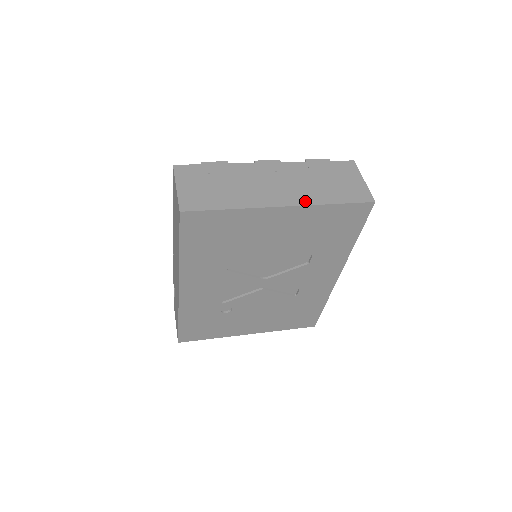
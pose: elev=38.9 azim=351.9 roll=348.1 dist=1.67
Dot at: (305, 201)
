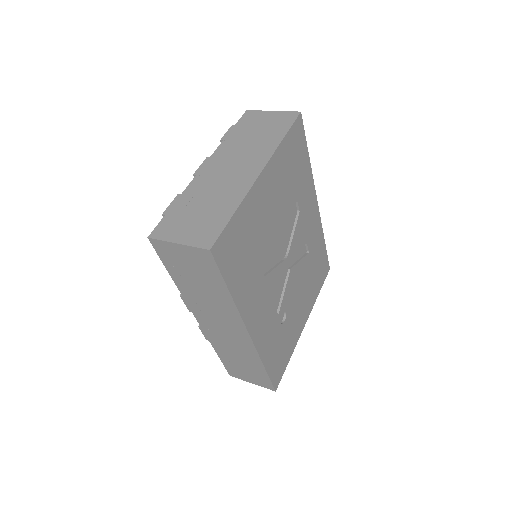
Dot at: (267, 155)
